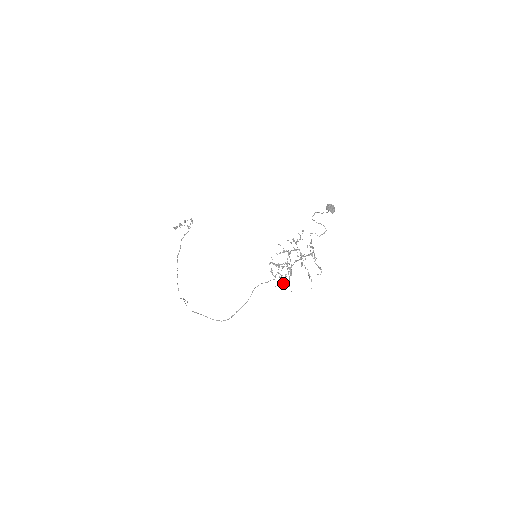
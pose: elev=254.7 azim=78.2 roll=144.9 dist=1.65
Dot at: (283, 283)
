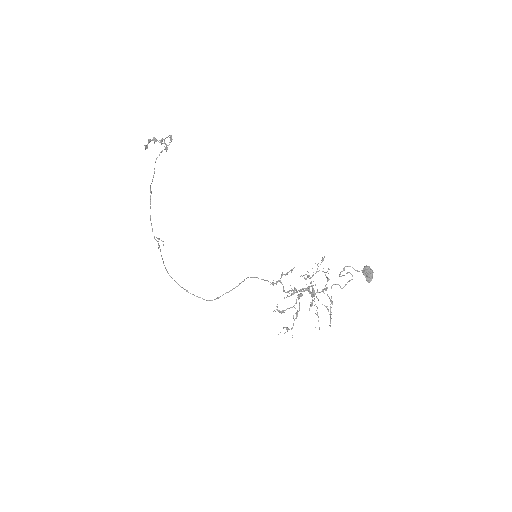
Dot at: (285, 332)
